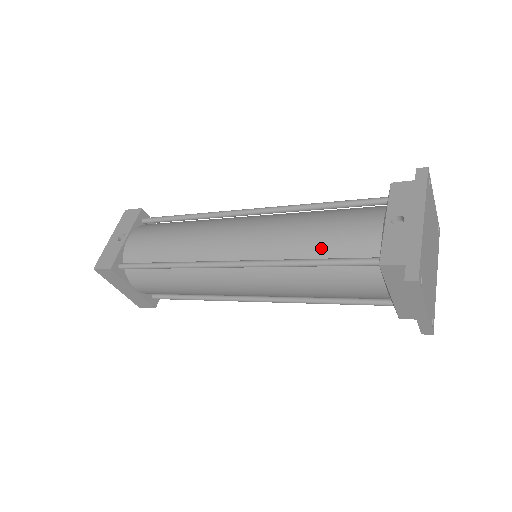
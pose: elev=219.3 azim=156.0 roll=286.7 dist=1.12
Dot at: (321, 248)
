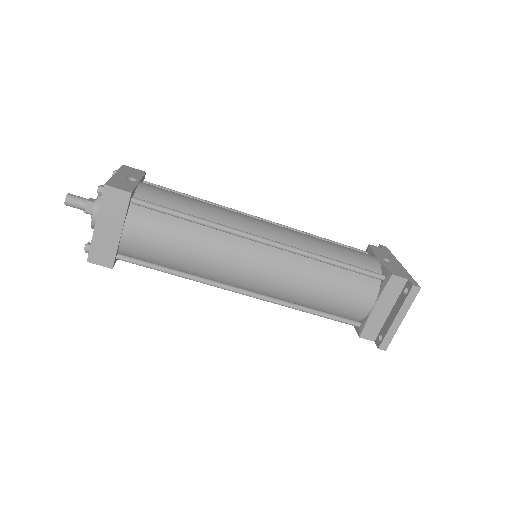
Dot at: (341, 257)
